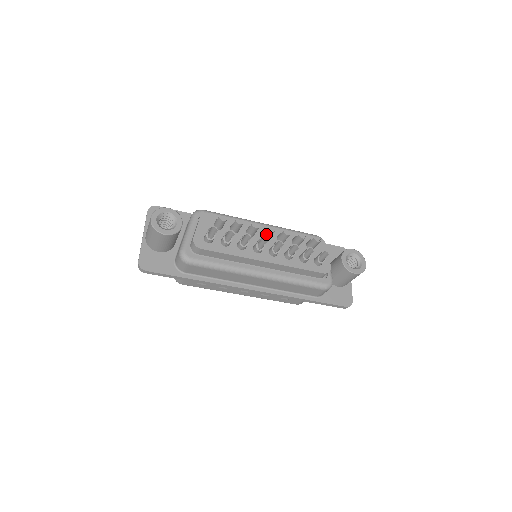
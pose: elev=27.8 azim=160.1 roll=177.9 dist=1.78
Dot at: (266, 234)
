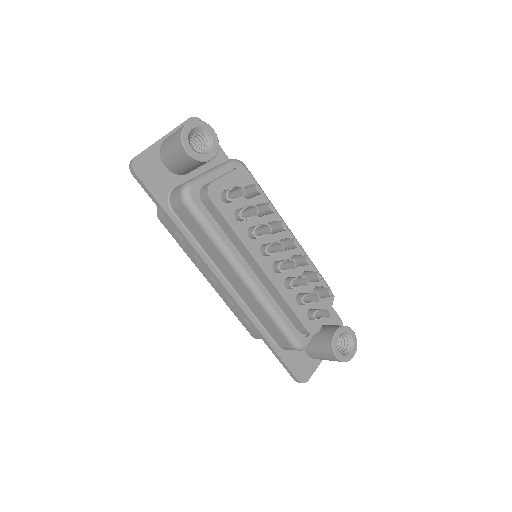
Dot at: (287, 243)
